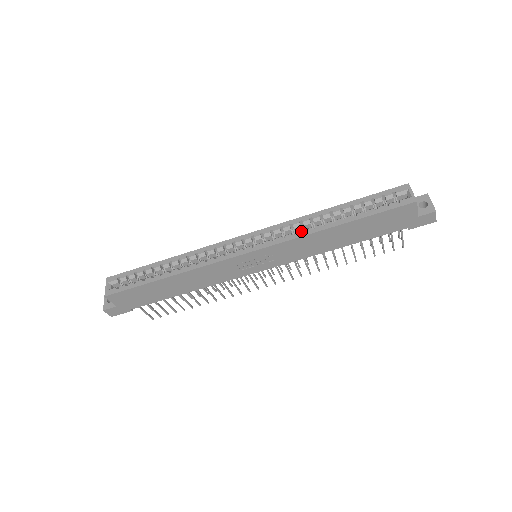
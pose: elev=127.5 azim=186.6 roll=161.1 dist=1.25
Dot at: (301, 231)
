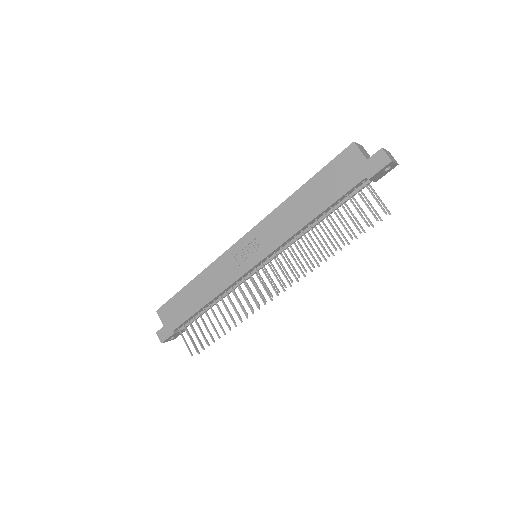
Dot at: occluded
